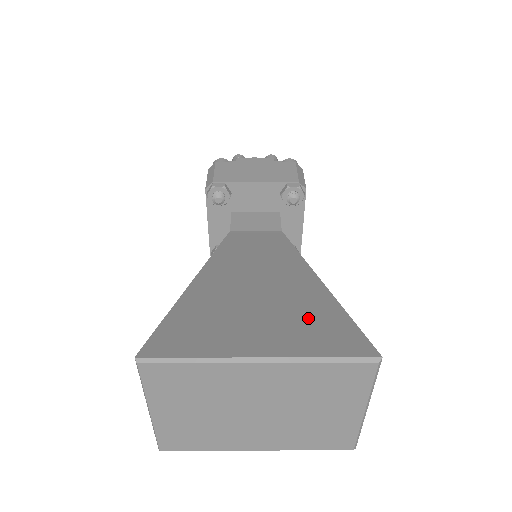
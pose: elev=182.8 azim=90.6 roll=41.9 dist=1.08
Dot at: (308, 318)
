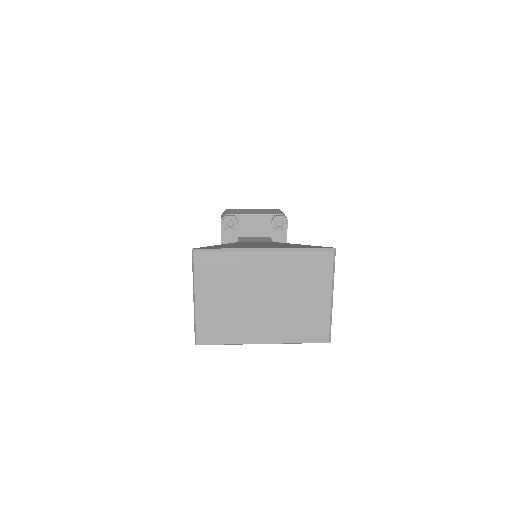
Dot at: (292, 246)
